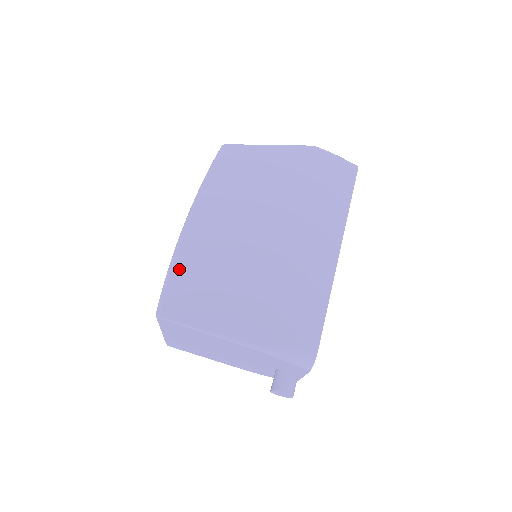
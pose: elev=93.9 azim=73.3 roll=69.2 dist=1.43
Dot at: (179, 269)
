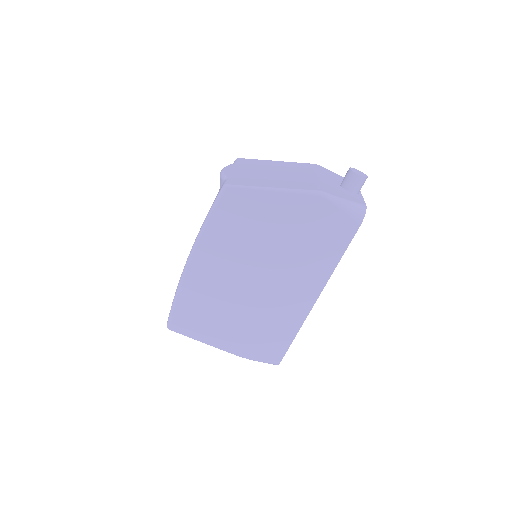
Dot at: (182, 300)
